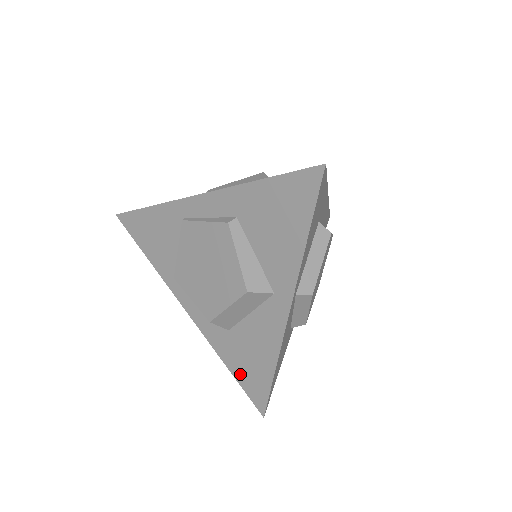
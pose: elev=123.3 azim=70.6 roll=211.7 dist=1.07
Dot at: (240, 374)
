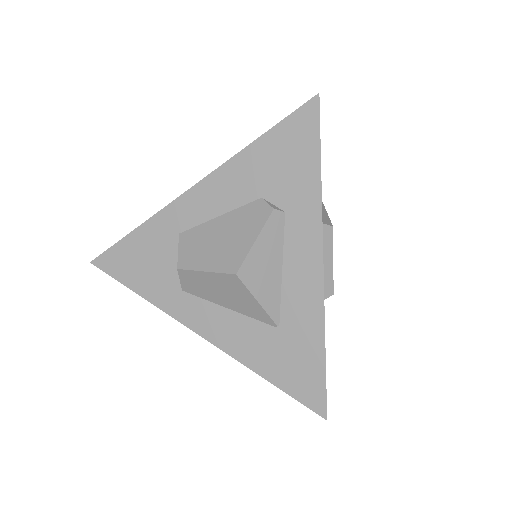
Dot at: occluded
